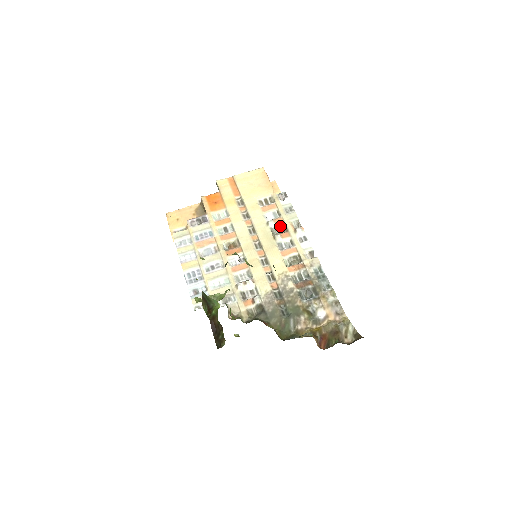
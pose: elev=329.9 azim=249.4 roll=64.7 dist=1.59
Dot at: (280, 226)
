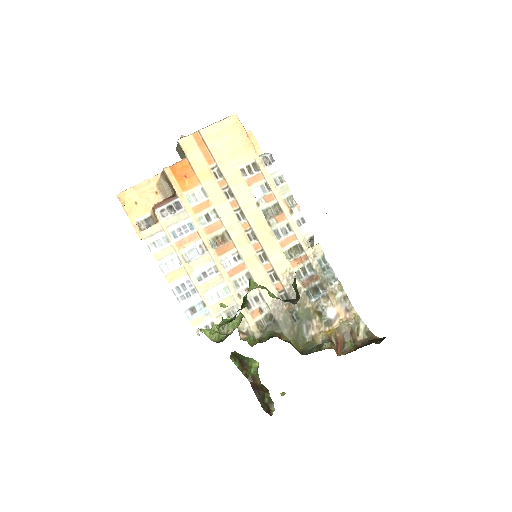
Dot at: (272, 206)
